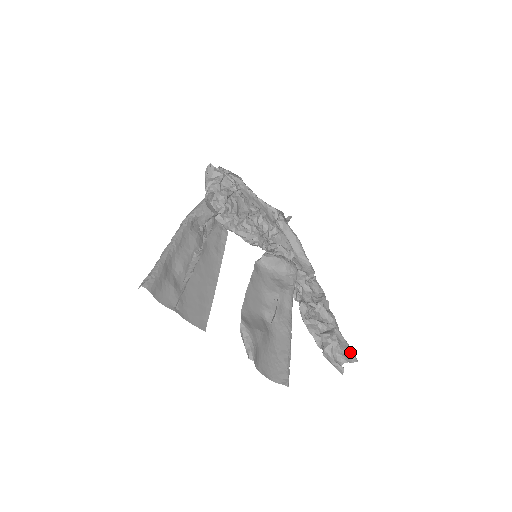
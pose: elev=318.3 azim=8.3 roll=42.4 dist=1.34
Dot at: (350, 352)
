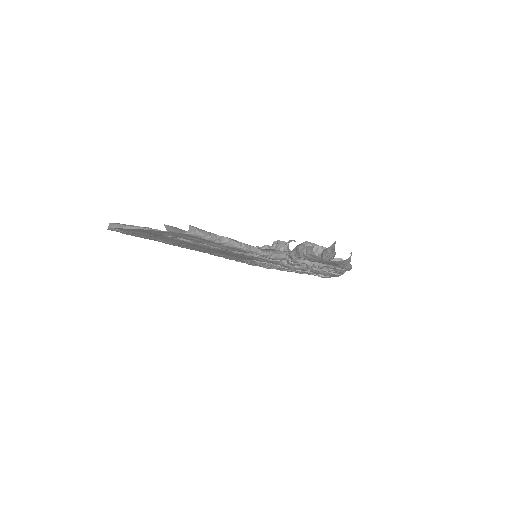
Dot at: occluded
